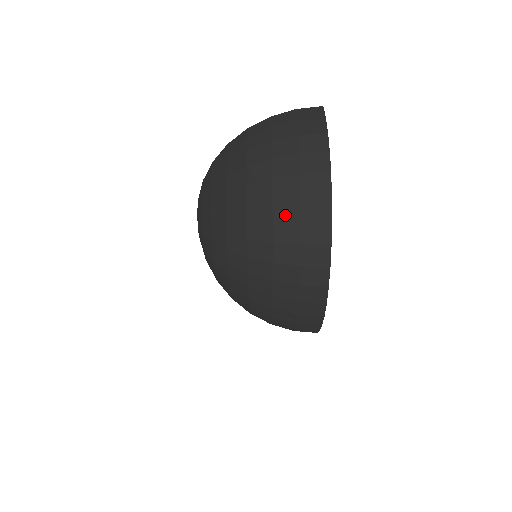
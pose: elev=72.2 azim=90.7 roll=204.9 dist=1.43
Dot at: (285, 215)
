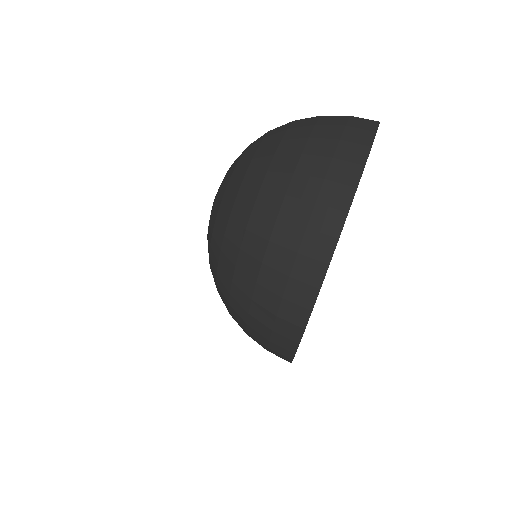
Dot at: (292, 215)
